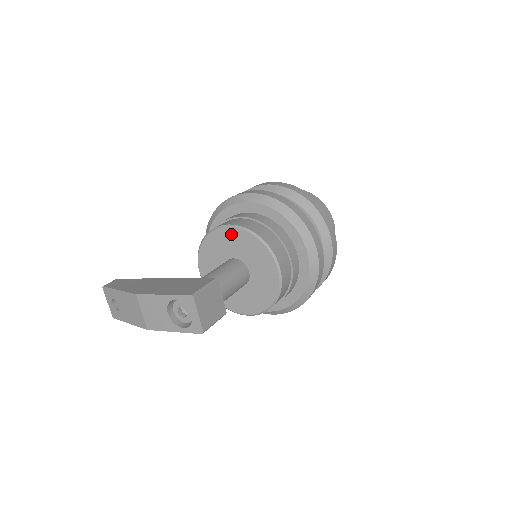
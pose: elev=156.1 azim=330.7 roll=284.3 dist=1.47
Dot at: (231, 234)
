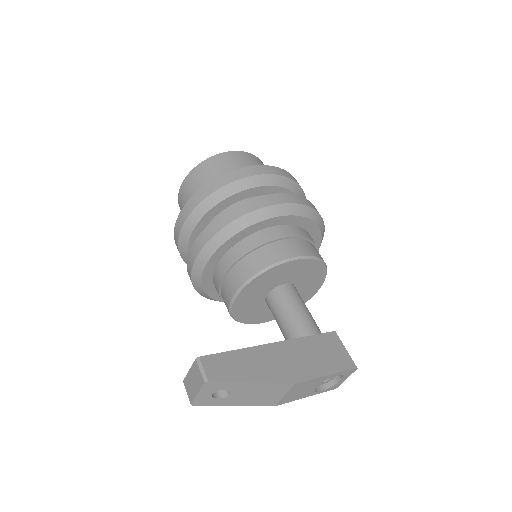
Dot at: (304, 264)
